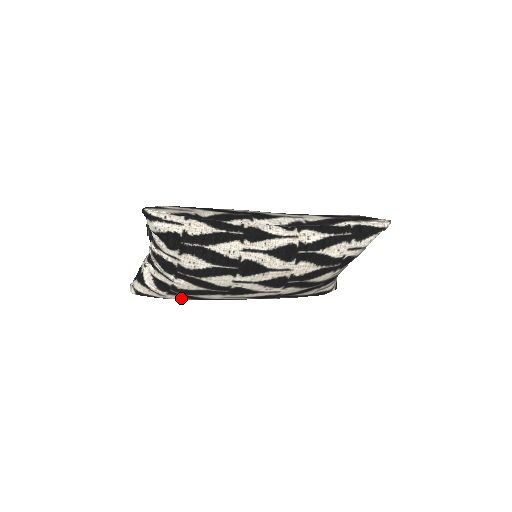
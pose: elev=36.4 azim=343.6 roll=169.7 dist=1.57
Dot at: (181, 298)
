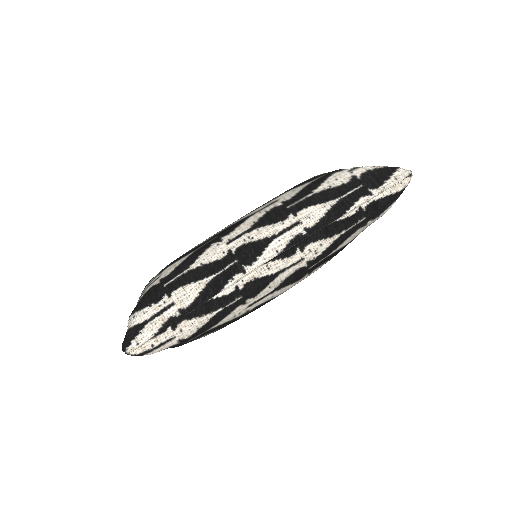
Dot at: occluded
